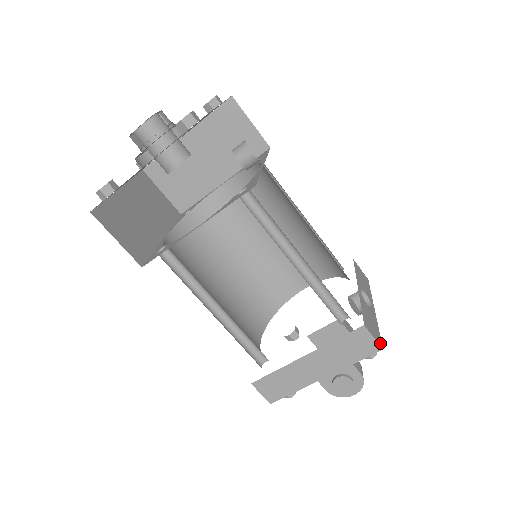
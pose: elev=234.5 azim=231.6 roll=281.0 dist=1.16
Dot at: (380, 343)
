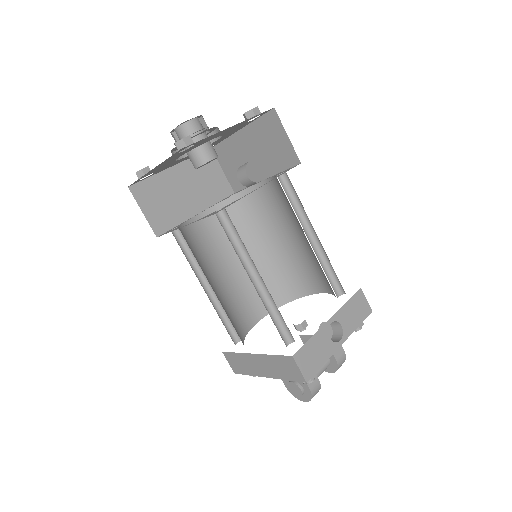
Dot at: (308, 376)
